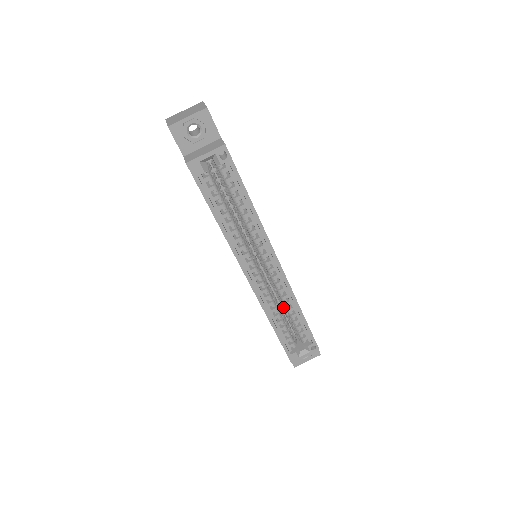
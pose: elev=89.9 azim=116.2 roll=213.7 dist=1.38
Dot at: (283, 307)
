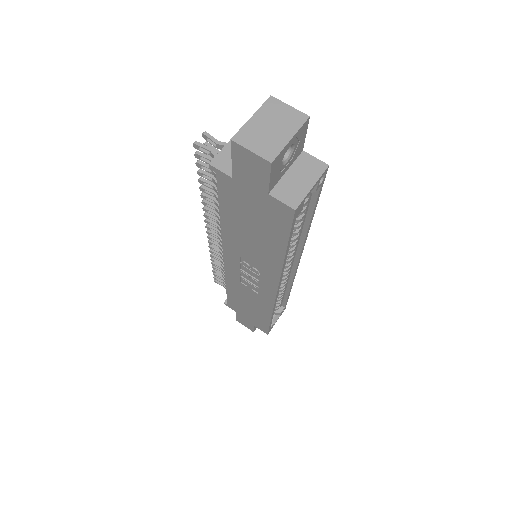
Dot at: occluded
